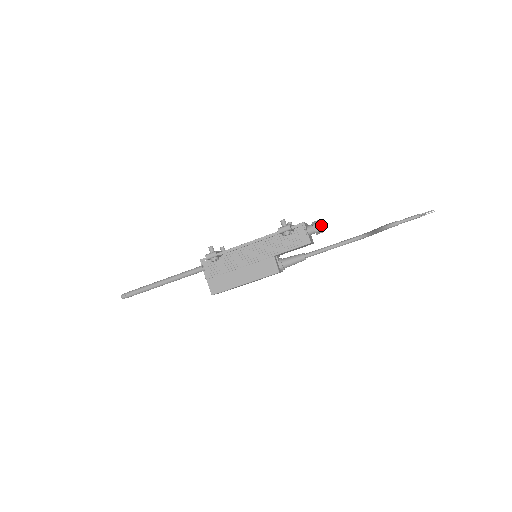
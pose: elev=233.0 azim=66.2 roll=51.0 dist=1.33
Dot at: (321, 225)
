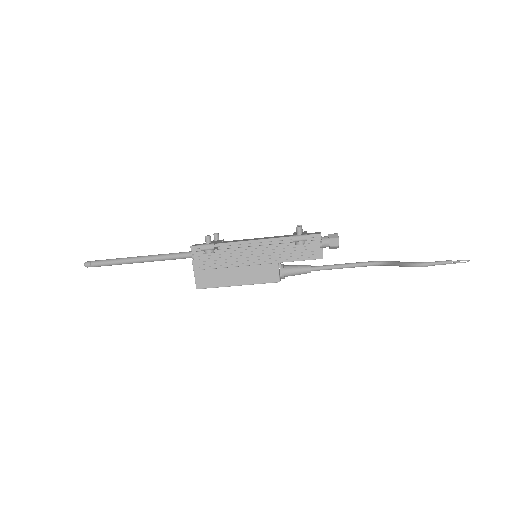
Dot at: (338, 241)
